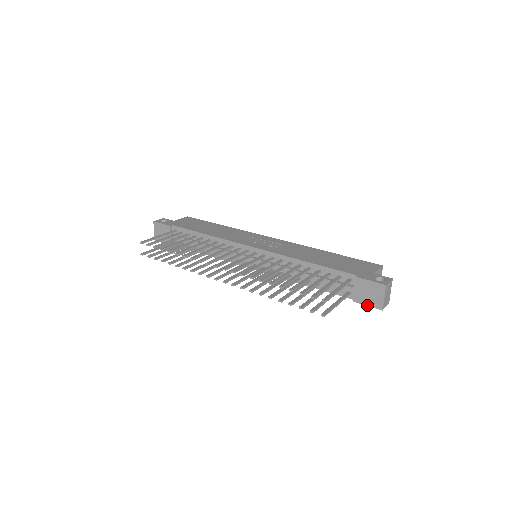
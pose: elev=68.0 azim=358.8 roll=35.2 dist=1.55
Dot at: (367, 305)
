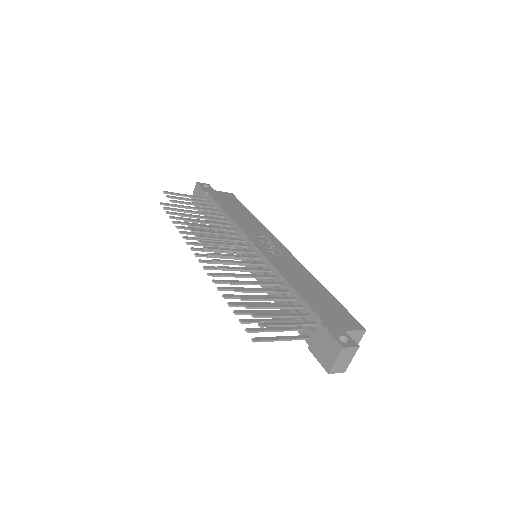
Dot at: (318, 360)
